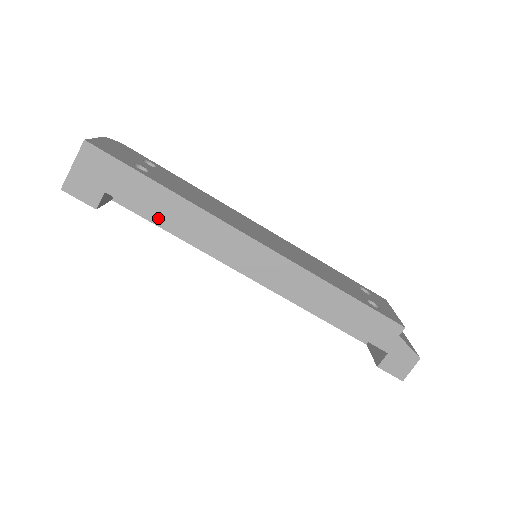
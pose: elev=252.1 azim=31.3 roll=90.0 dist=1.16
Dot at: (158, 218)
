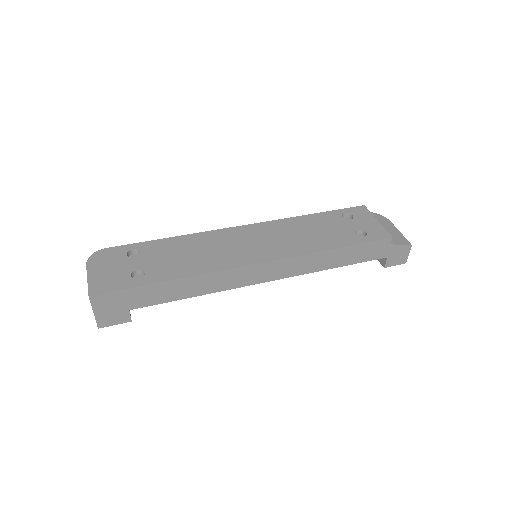
Dot at: (178, 298)
